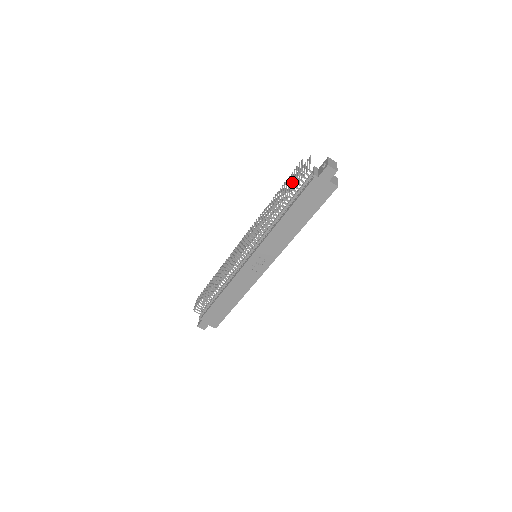
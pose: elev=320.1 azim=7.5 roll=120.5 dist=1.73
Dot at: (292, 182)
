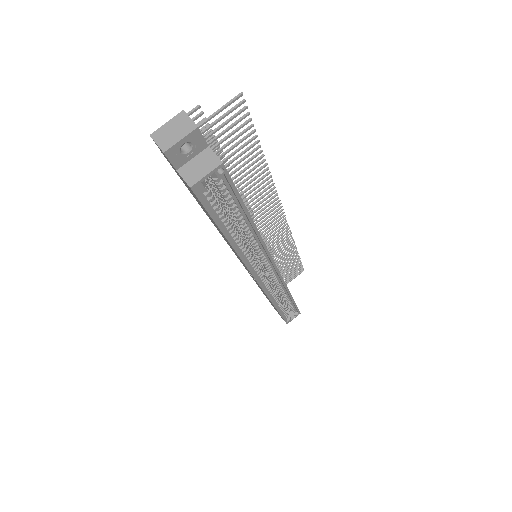
Dot at: (240, 146)
